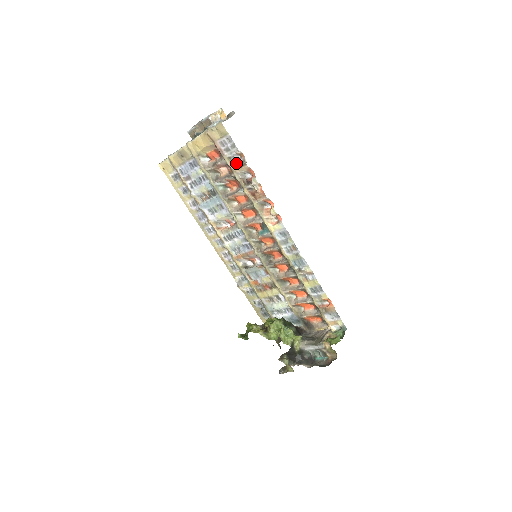
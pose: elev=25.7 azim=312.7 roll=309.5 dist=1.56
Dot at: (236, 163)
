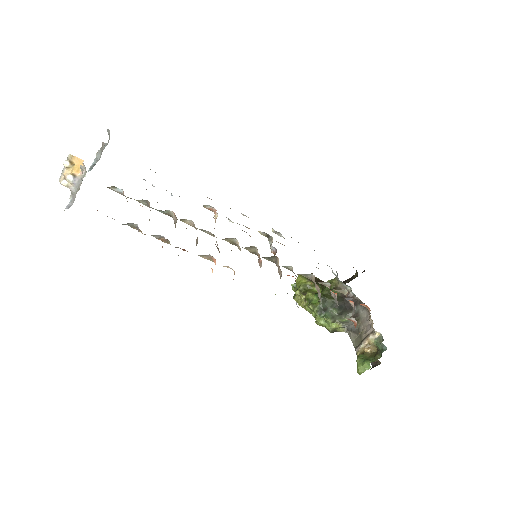
Dot at: (136, 227)
